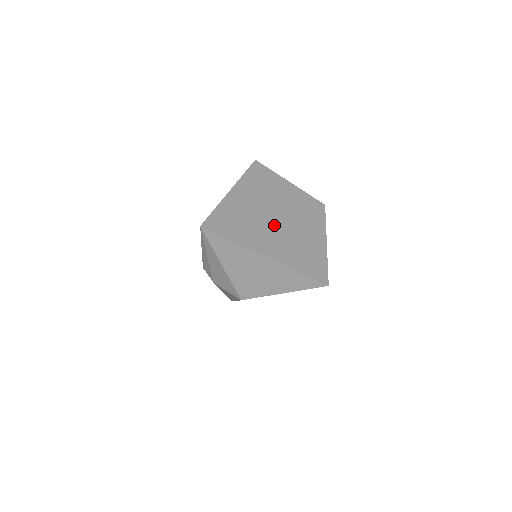
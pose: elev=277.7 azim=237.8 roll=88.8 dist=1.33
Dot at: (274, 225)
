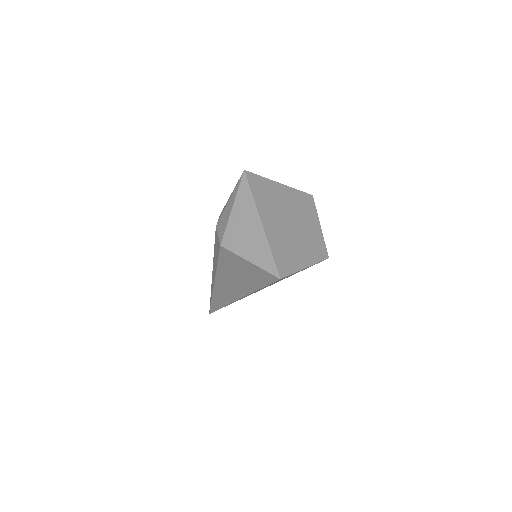
Dot at: (285, 222)
